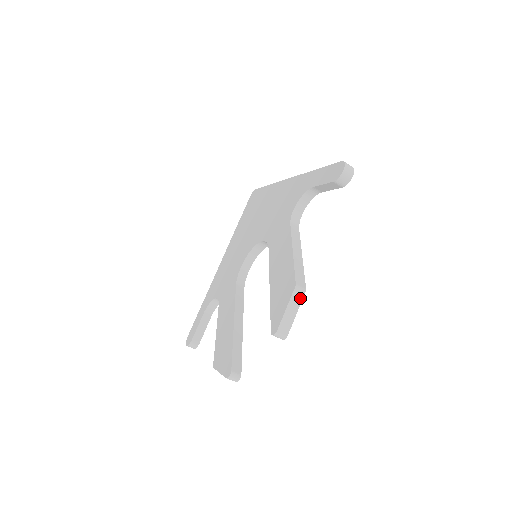
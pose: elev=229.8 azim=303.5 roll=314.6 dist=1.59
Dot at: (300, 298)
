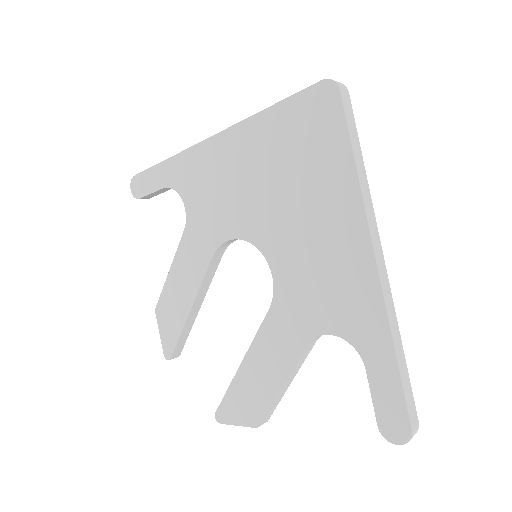
Dot at: occluded
